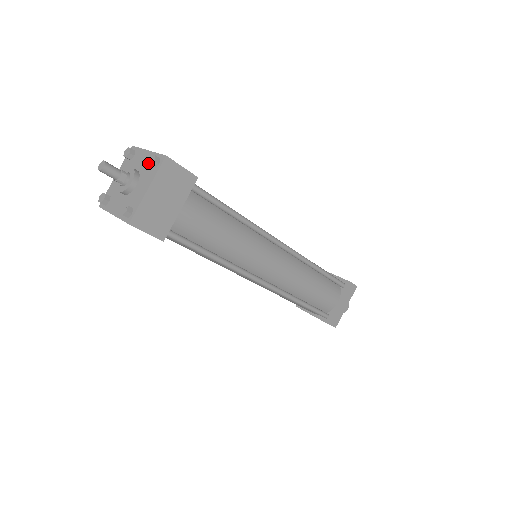
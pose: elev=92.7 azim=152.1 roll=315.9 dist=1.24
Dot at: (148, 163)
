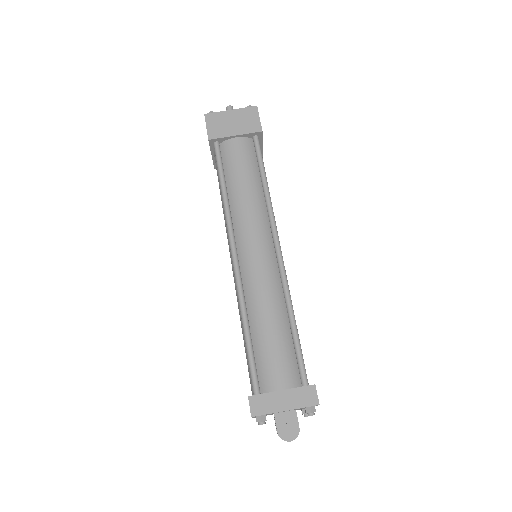
Dot at: occluded
